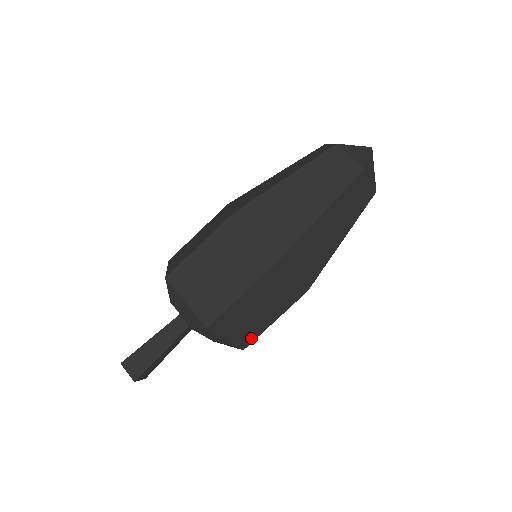
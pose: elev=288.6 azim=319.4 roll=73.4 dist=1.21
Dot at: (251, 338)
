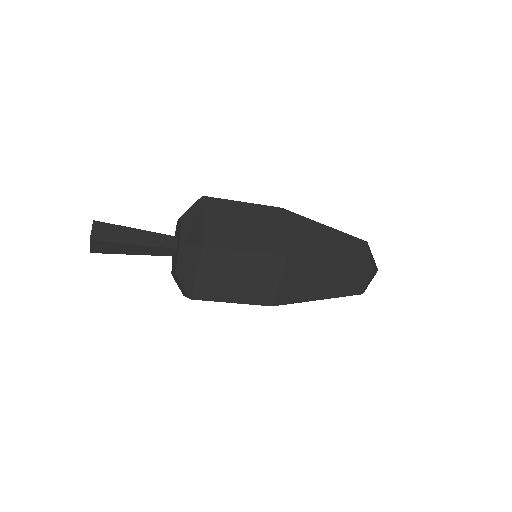
Dot at: (207, 296)
